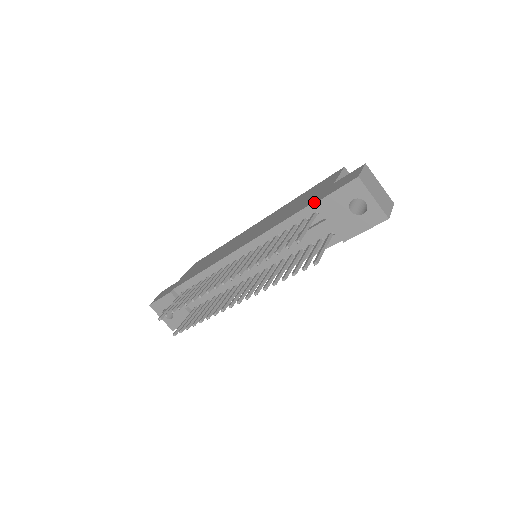
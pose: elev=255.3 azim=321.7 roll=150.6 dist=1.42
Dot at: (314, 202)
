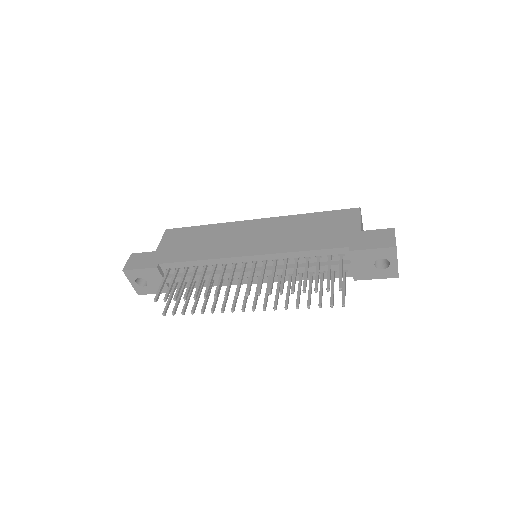
Dot at: (347, 247)
